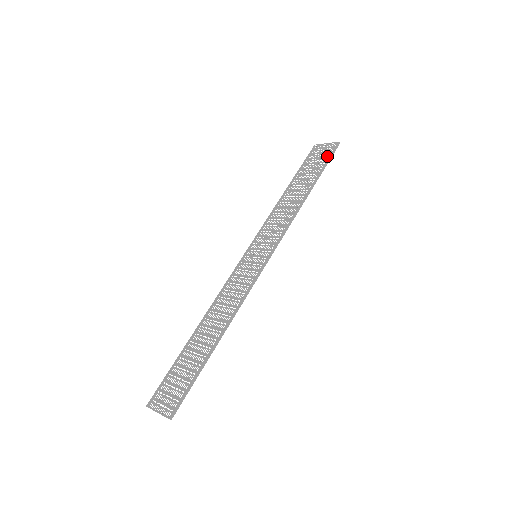
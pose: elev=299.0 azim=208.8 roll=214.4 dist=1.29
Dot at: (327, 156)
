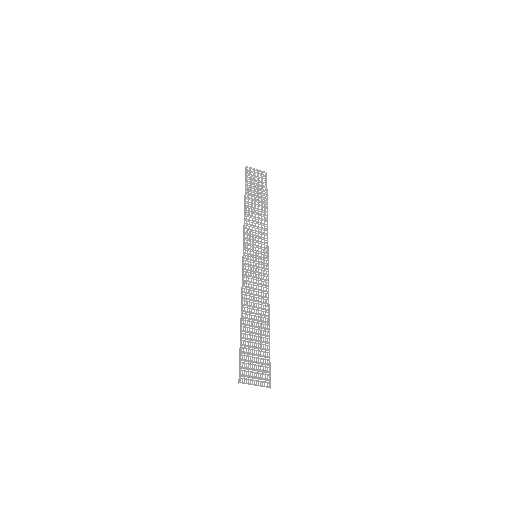
Dot at: (265, 182)
